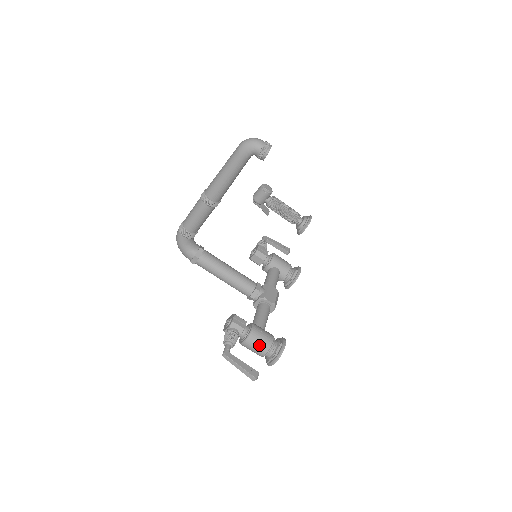
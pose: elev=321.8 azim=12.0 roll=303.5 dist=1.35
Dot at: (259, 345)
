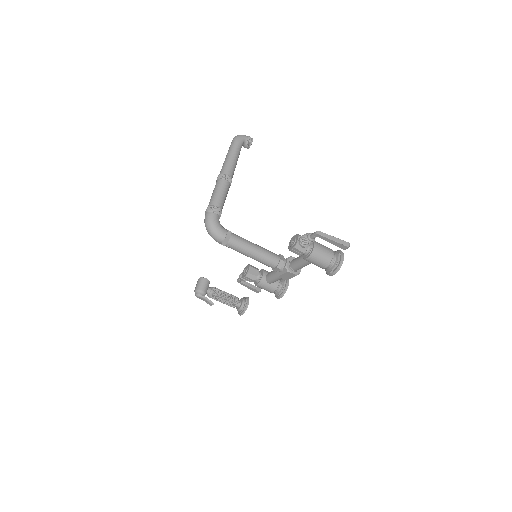
Dot at: (325, 247)
